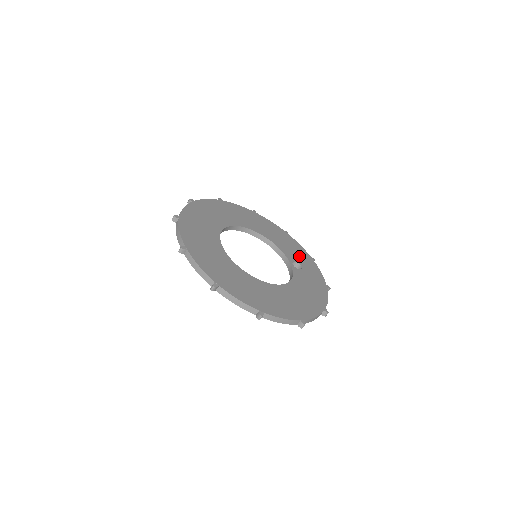
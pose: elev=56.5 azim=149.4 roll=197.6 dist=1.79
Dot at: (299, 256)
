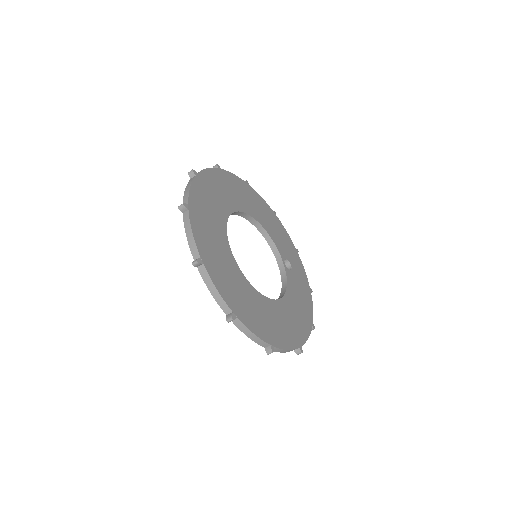
Dot at: (288, 249)
